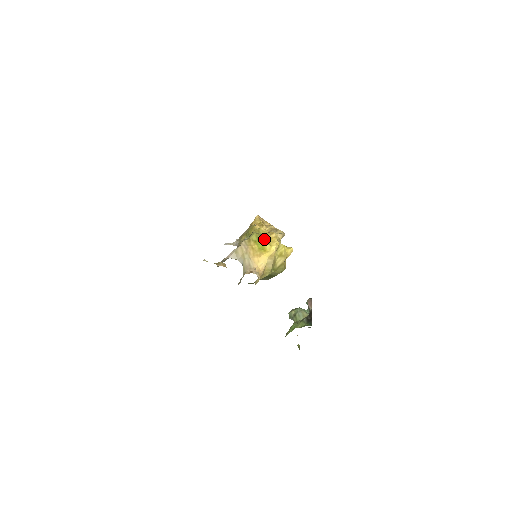
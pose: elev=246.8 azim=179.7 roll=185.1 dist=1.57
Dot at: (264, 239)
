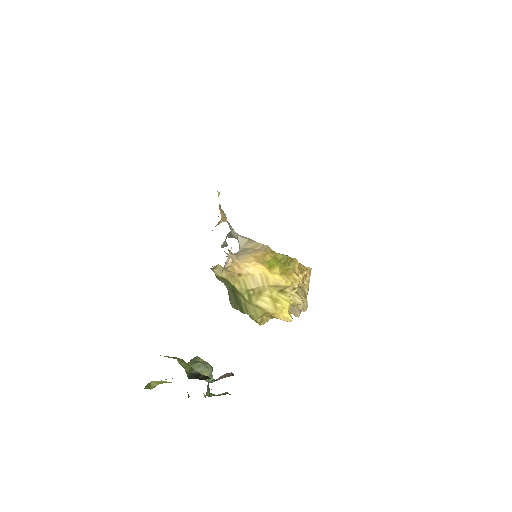
Dot at: (285, 267)
